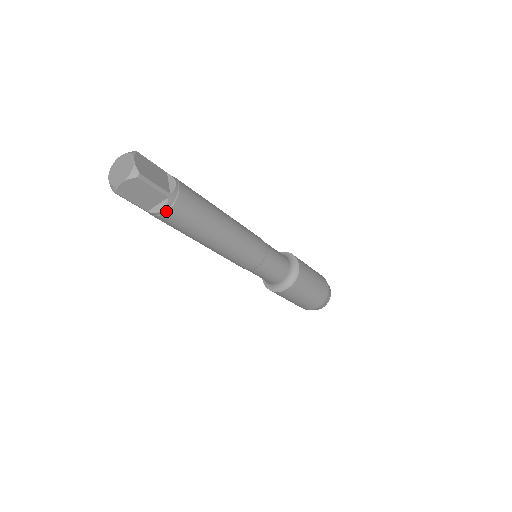
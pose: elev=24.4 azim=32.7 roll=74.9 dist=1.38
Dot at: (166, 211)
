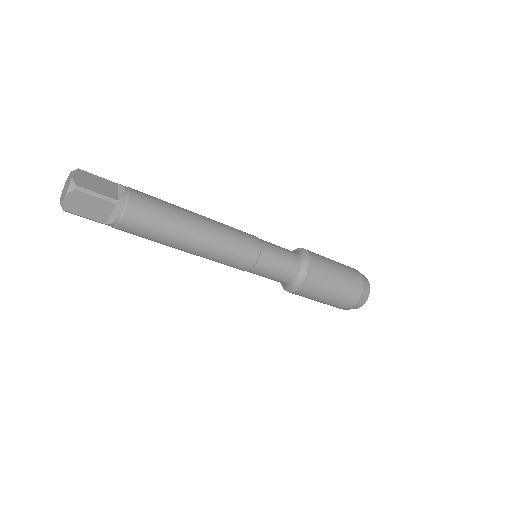
Dot at: (120, 219)
